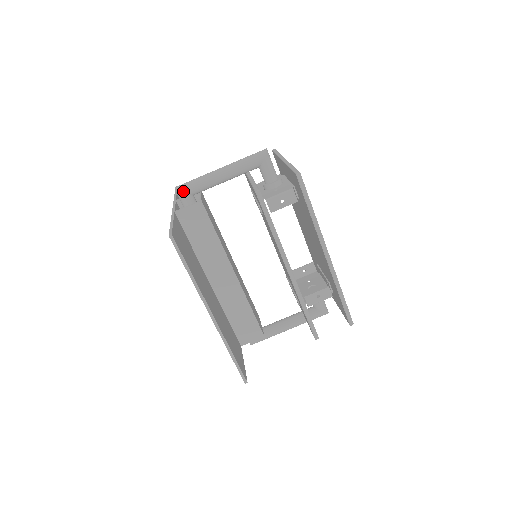
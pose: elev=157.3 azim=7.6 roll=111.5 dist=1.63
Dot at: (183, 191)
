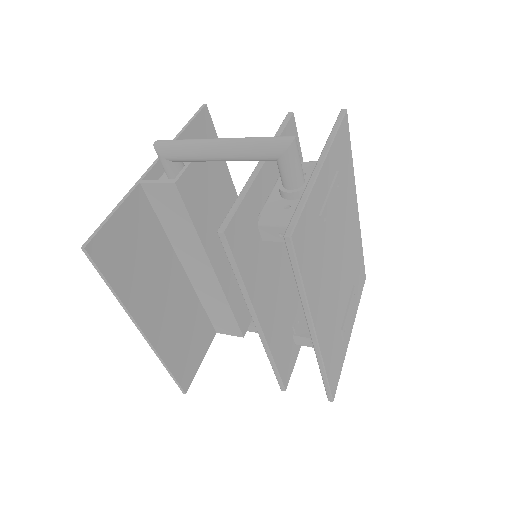
Dot at: (161, 154)
